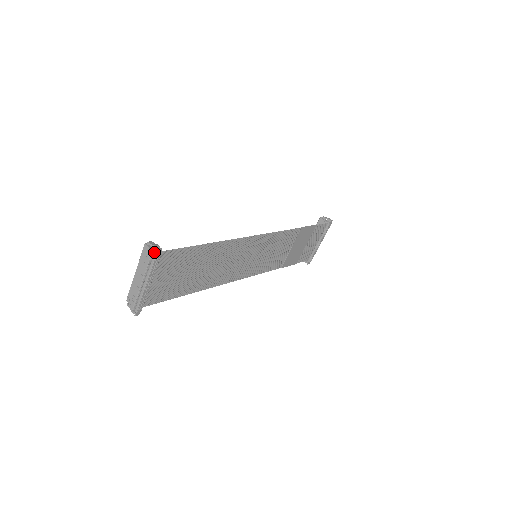
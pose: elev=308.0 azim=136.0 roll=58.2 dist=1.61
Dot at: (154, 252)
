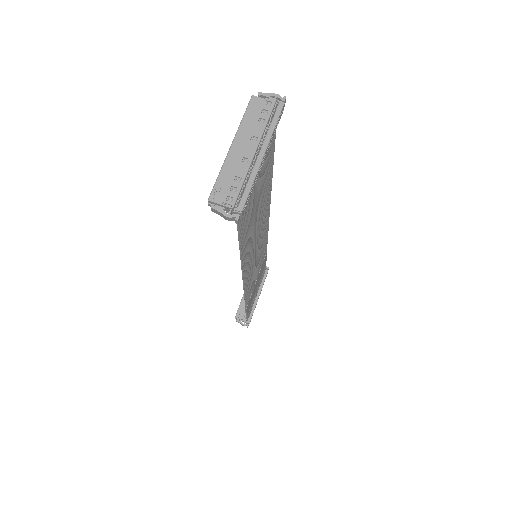
Dot at: (279, 101)
